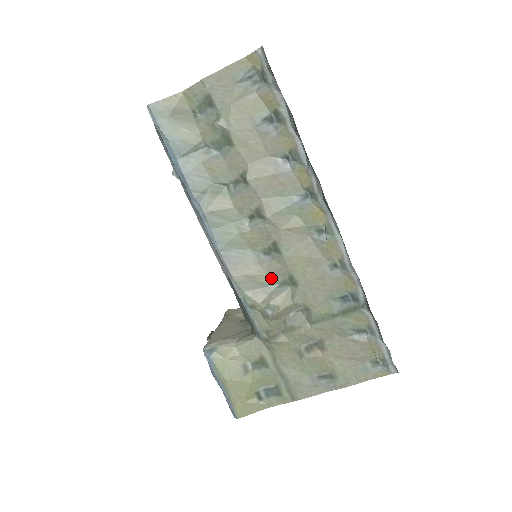
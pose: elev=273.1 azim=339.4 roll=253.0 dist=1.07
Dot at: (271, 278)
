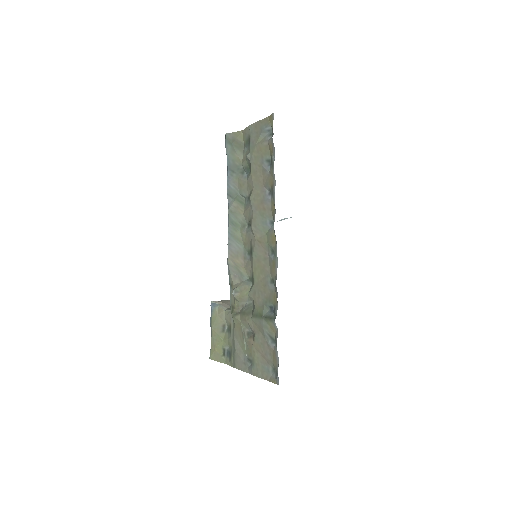
Dot at: (246, 272)
